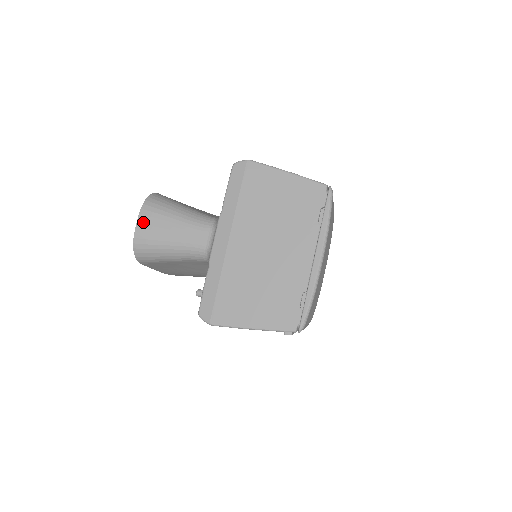
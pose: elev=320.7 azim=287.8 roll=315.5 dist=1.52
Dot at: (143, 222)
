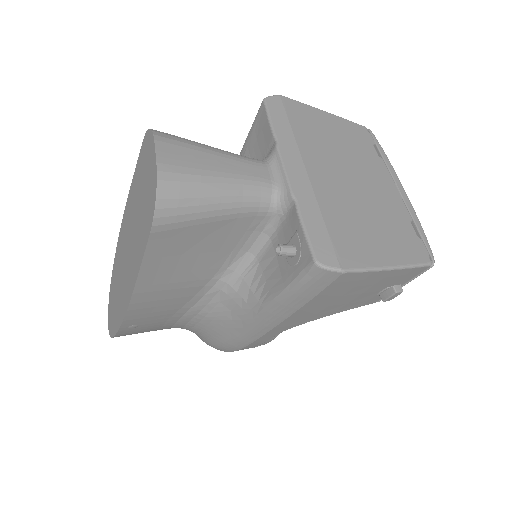
Dot at: (166, 150)
